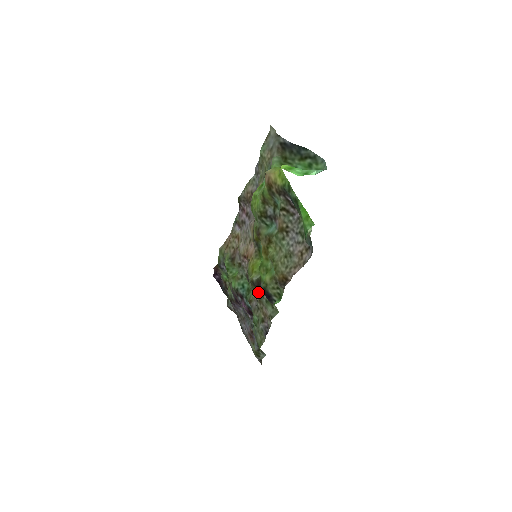
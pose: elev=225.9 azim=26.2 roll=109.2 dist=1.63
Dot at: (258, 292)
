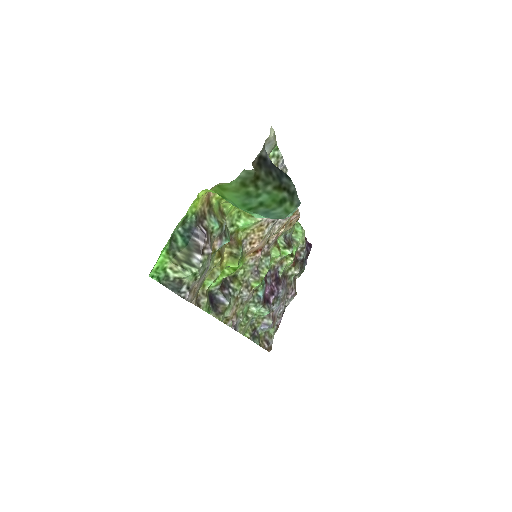
Dot at: (237, 290)
